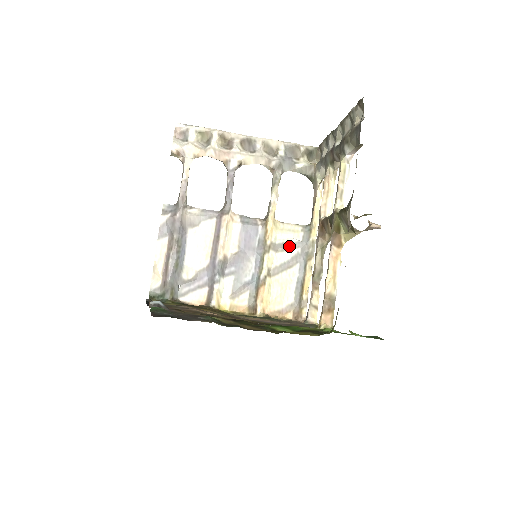
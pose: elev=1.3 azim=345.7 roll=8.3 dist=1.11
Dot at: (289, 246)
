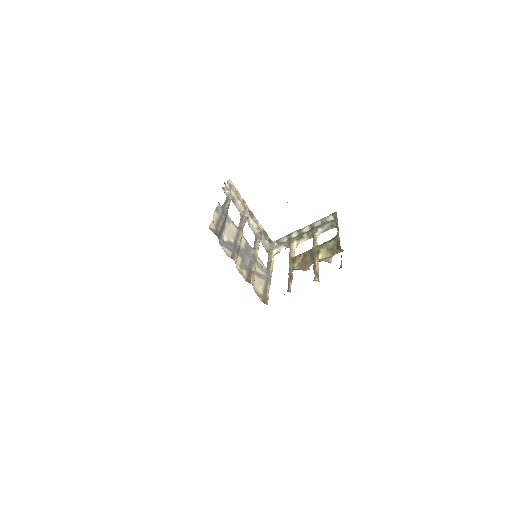
Dot at: (262, 269)
